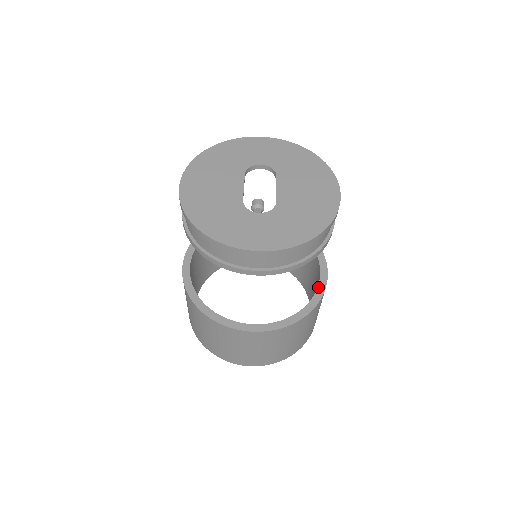
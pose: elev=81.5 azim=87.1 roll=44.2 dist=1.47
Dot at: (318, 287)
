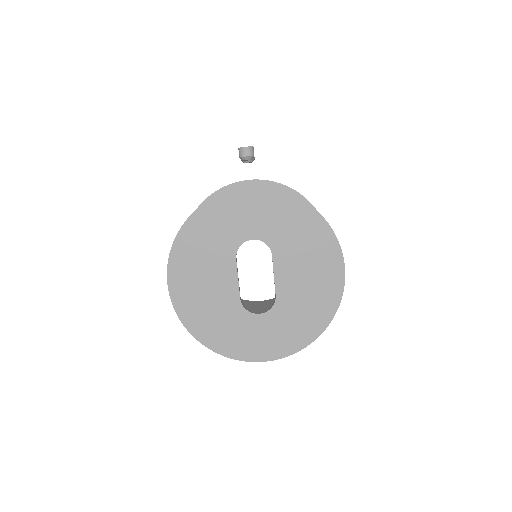
Dot at: occluded
